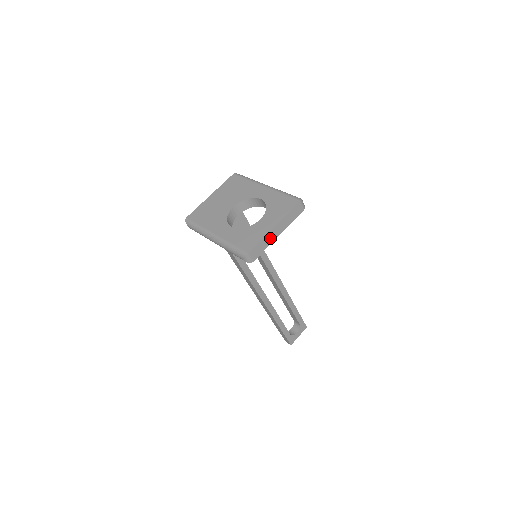
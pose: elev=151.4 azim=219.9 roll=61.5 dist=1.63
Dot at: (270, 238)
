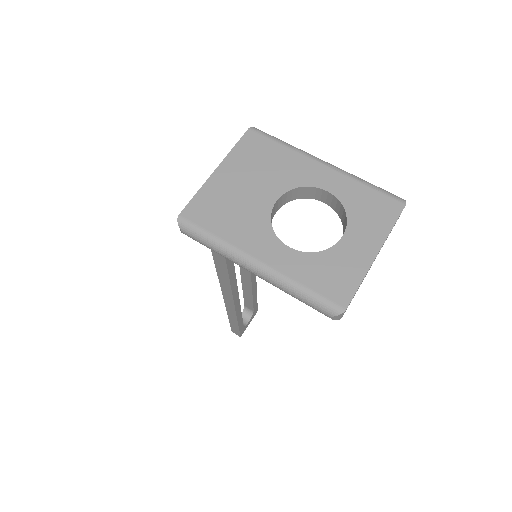
Dot at: occluded
